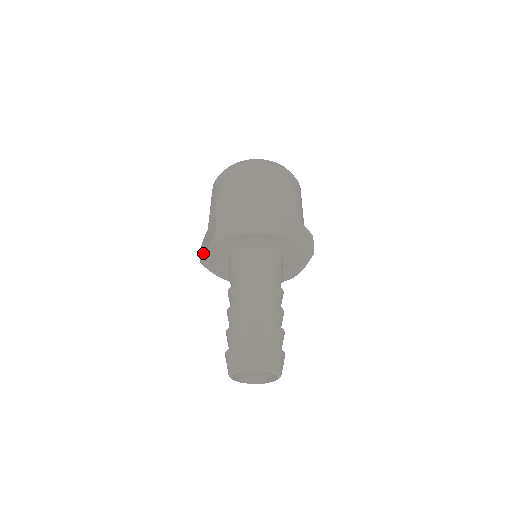
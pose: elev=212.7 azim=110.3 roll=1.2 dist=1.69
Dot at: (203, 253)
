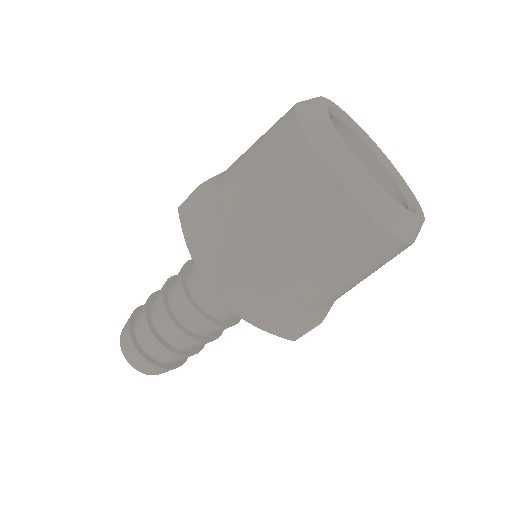
Dot at: (189, 225)
